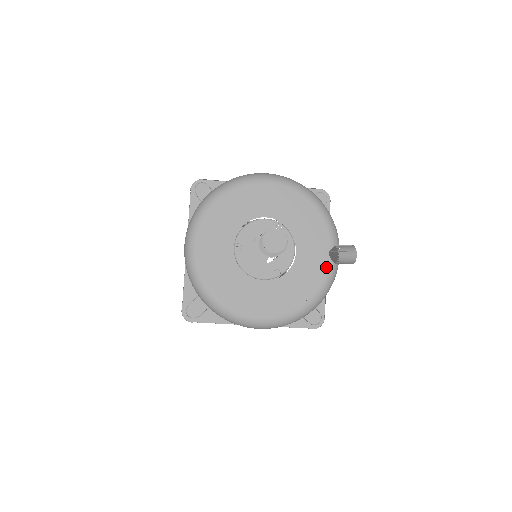
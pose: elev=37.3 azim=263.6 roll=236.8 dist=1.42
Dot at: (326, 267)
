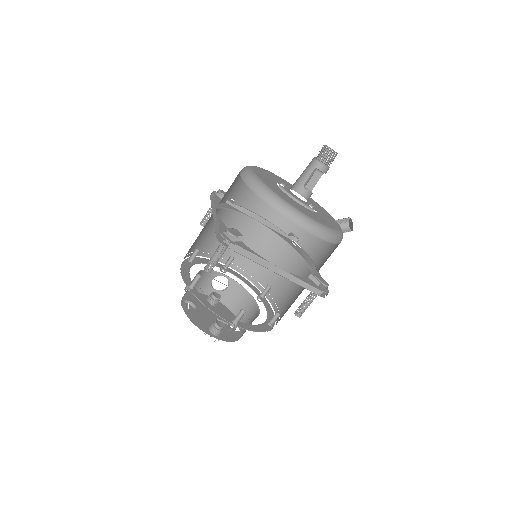
Dot at: (337, 224)
